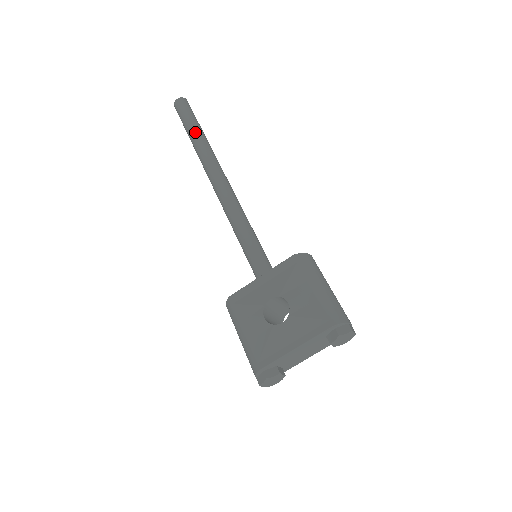
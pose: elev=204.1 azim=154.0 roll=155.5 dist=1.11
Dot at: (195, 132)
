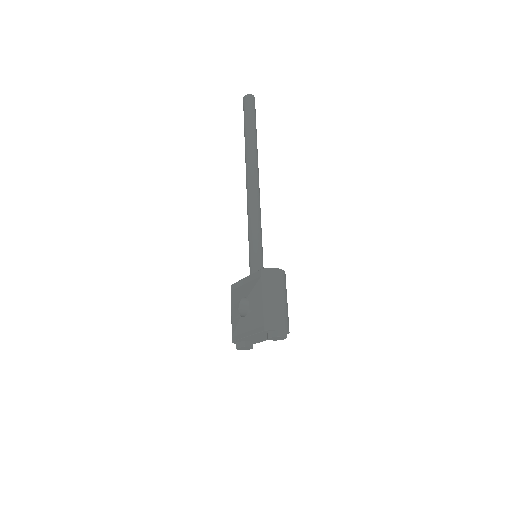
Dot at: (246, 134)
